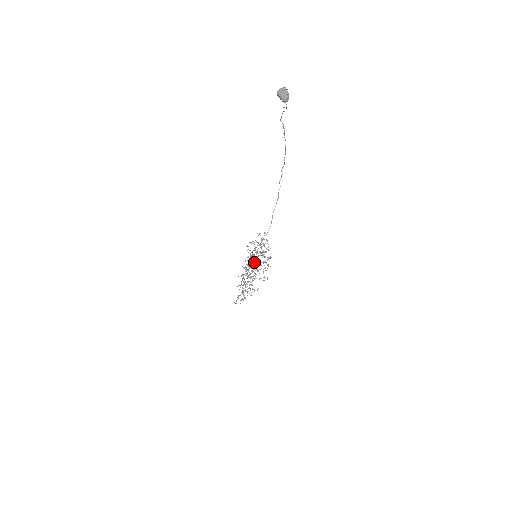
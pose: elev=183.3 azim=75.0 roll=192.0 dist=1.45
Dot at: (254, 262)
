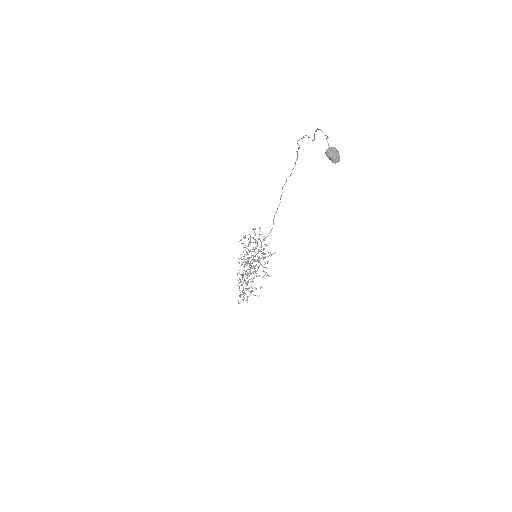
Dot at: occluded
